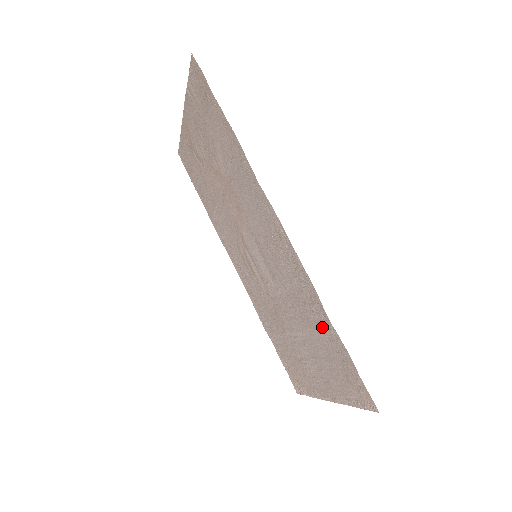
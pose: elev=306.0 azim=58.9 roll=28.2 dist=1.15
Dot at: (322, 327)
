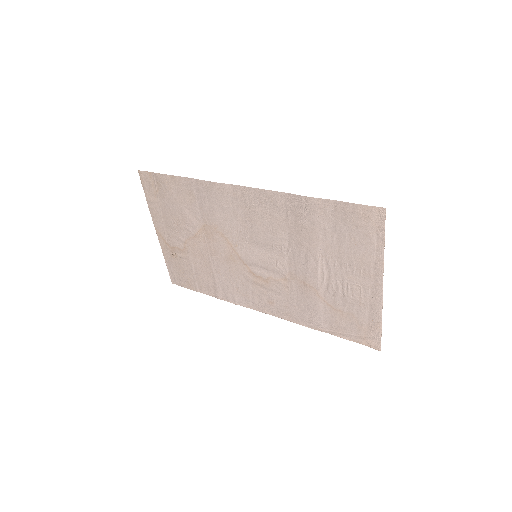
Dot at: (314, 215)
